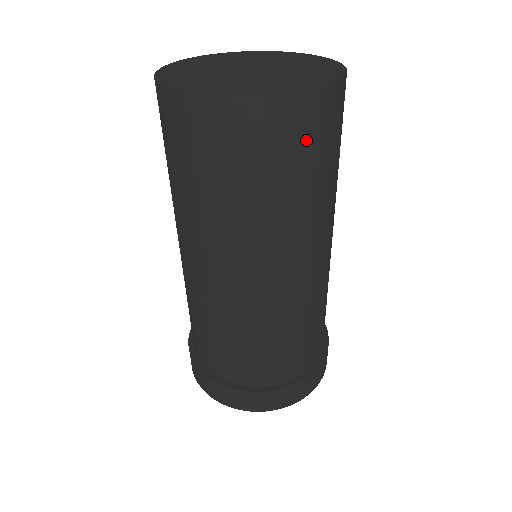
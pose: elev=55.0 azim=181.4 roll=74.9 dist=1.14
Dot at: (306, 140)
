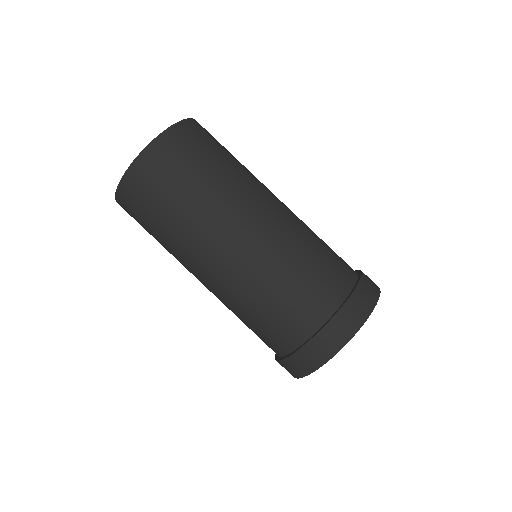
Dot at: occluded
